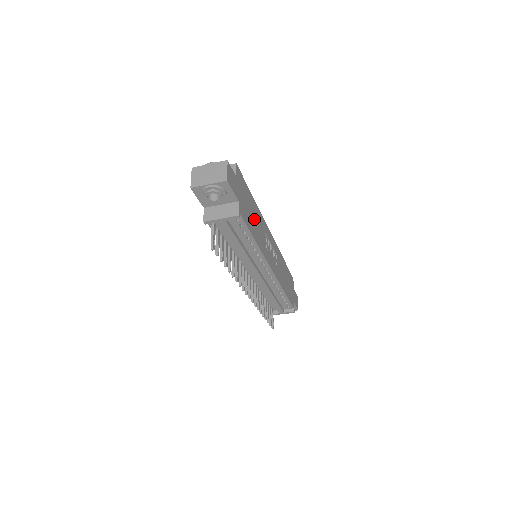
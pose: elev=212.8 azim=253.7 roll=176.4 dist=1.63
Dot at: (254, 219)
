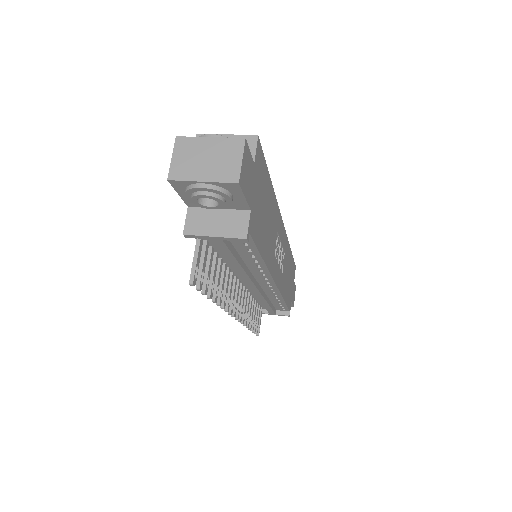
Dot at: (267, 221)
